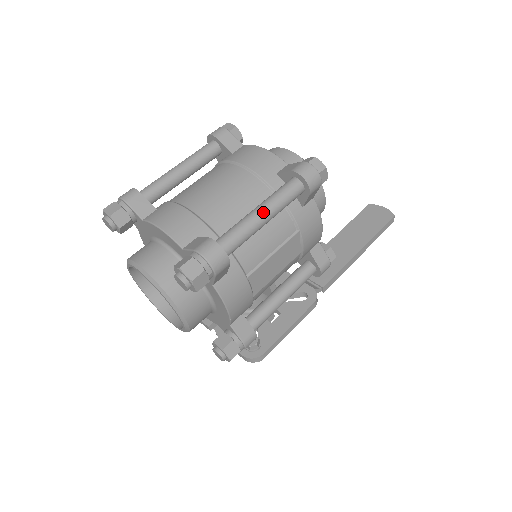
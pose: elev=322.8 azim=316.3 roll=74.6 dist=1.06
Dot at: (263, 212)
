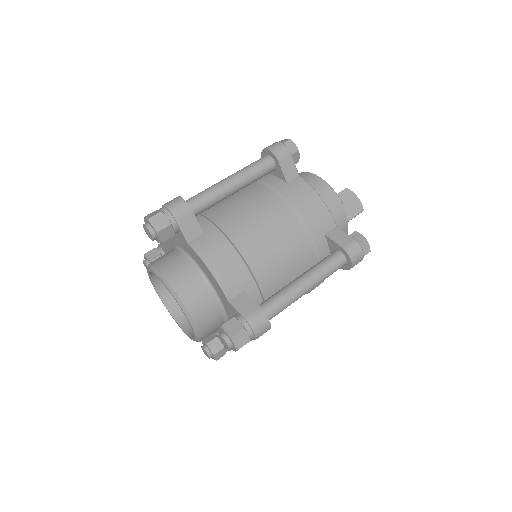
Dot at: (309, 287)
